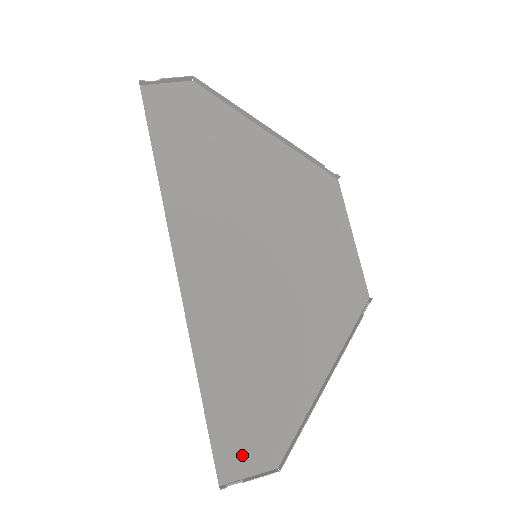
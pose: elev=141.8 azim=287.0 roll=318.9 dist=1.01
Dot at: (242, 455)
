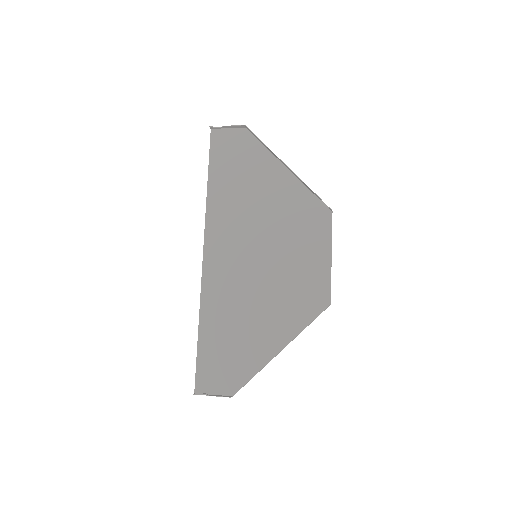
Dot at: (213, 380)
